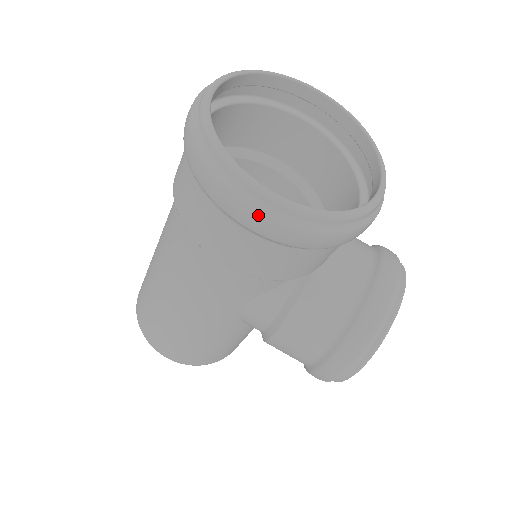
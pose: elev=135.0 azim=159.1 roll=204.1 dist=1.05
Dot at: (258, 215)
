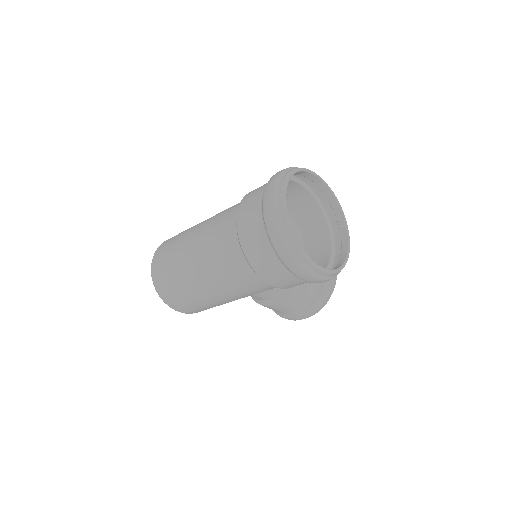
Dot at: (313, 277)
